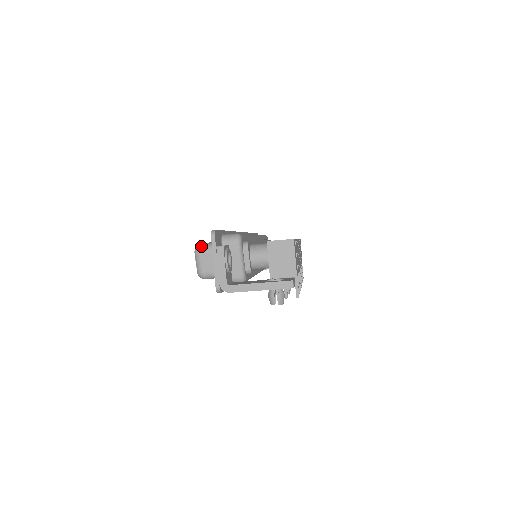
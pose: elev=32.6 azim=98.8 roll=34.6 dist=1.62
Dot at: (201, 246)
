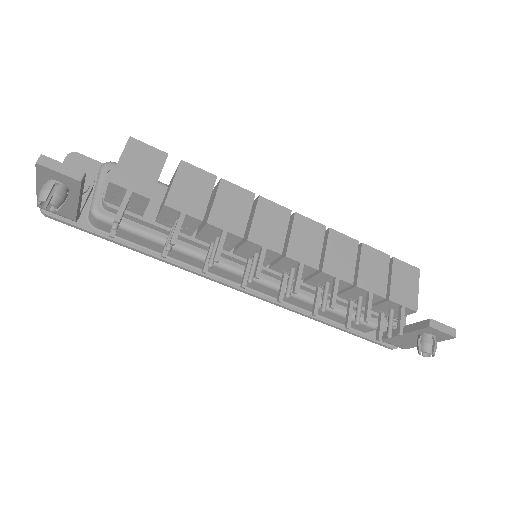
Dot at: occluded
